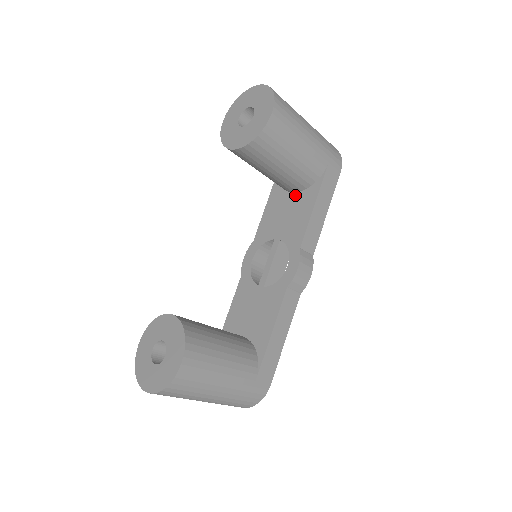
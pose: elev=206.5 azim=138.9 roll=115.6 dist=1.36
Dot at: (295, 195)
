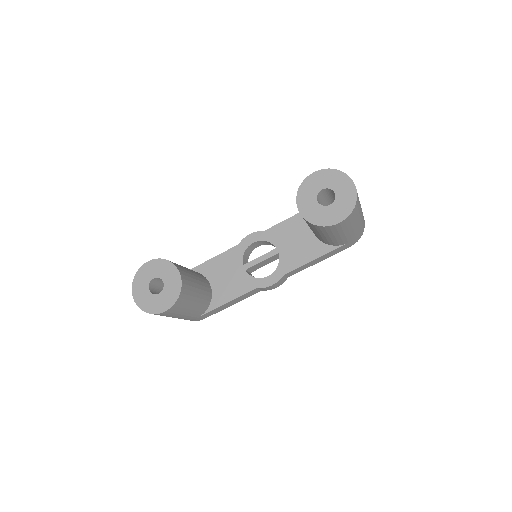
Dot at: (313, 236)
